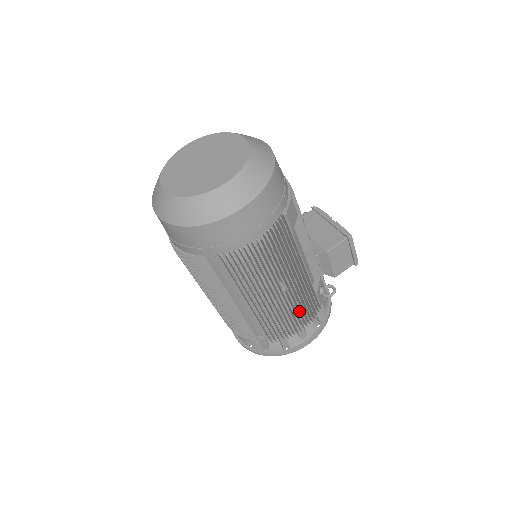
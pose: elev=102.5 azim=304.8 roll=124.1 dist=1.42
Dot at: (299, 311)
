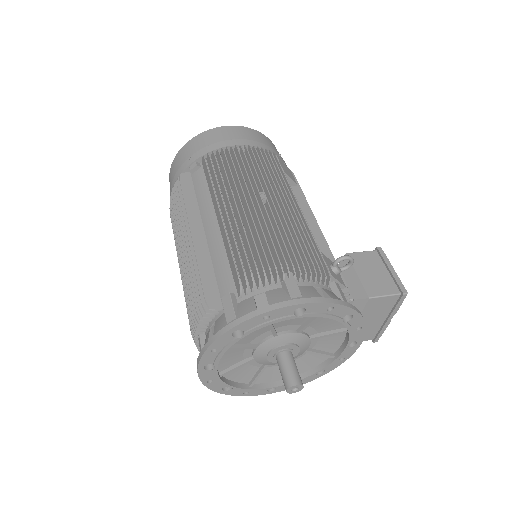
Dot at: (287, 246)
